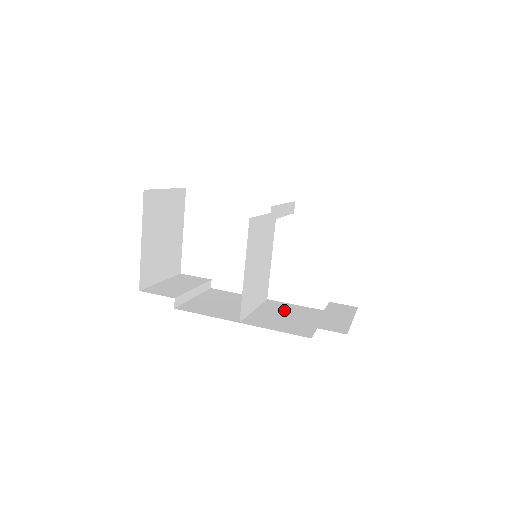
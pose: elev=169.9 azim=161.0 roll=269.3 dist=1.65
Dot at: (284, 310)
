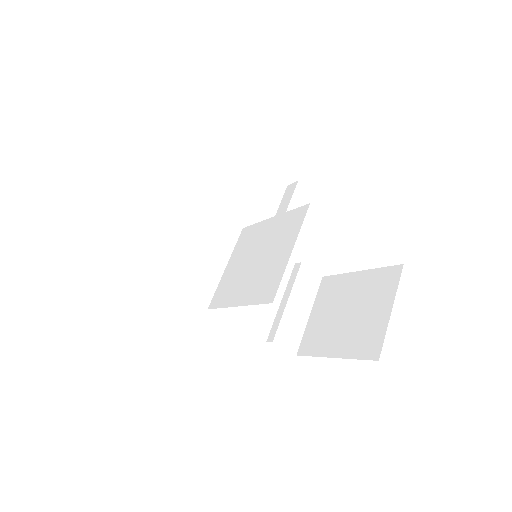
Dot at: occluded
